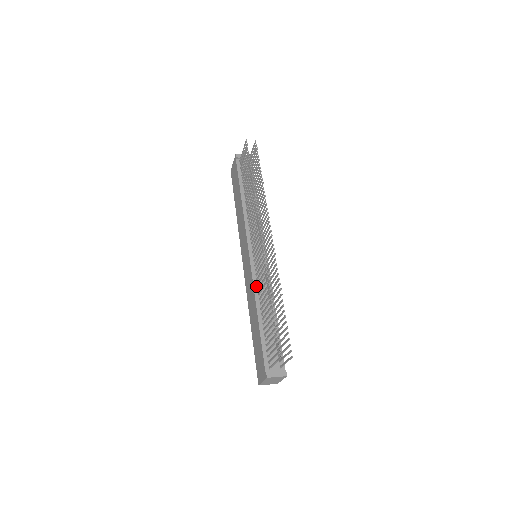
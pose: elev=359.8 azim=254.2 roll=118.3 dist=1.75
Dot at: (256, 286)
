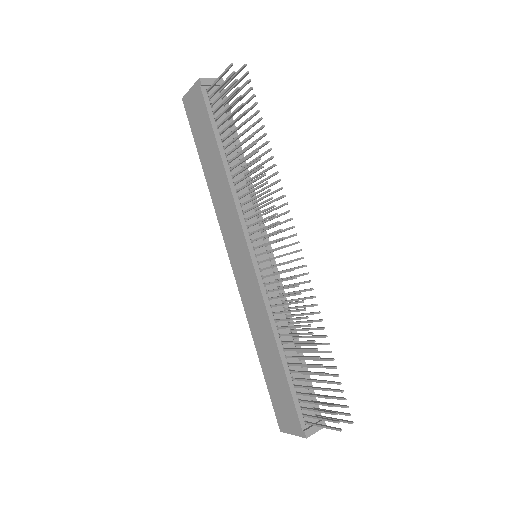
Dot at: (270, 309)
